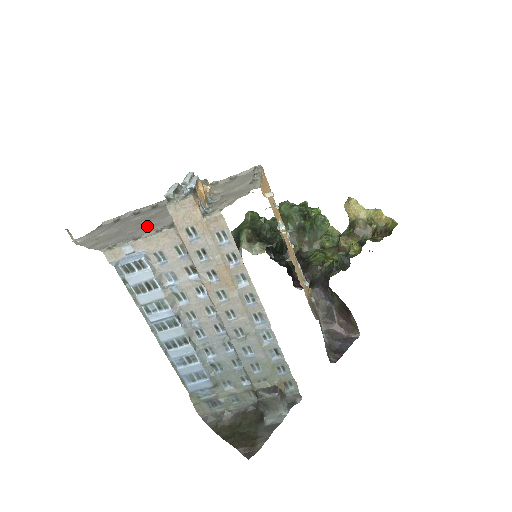
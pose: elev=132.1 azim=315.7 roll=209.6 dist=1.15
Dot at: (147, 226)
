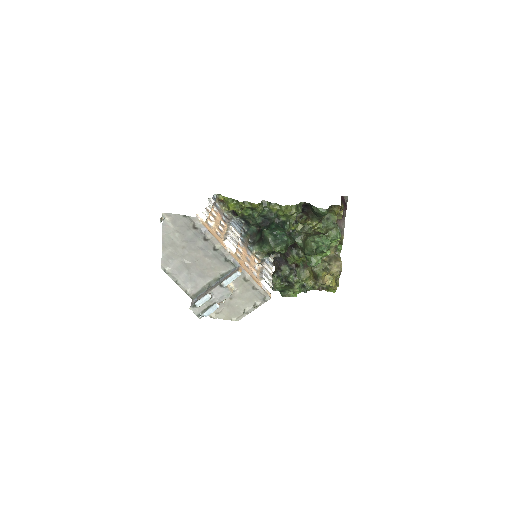
Dot at: (191, 273)
